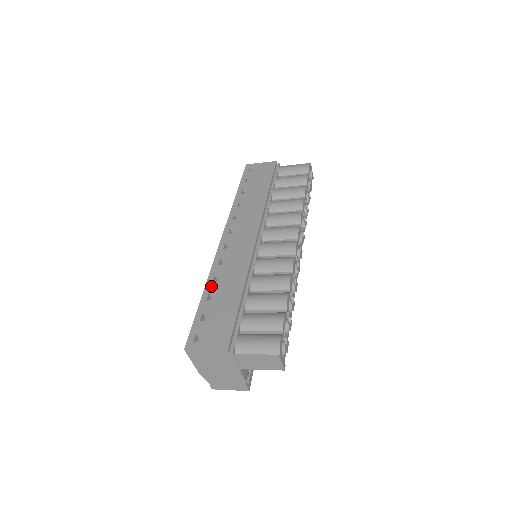
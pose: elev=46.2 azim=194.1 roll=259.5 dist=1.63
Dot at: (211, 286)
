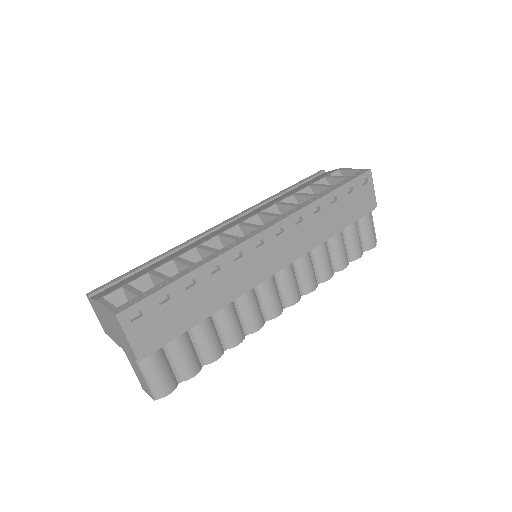
Dot at: (204, 273)
